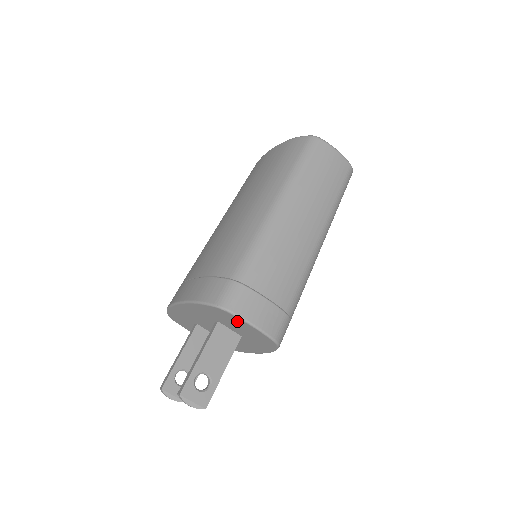
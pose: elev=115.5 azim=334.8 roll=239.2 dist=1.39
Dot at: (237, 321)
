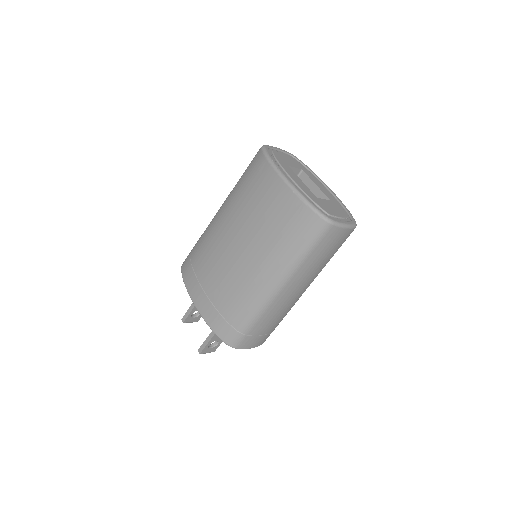
Dot at: occluded
